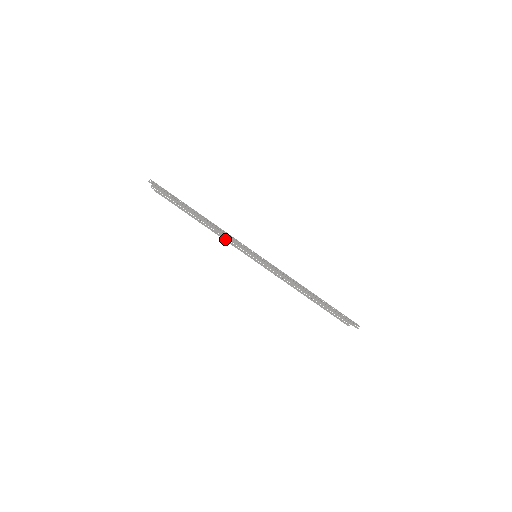
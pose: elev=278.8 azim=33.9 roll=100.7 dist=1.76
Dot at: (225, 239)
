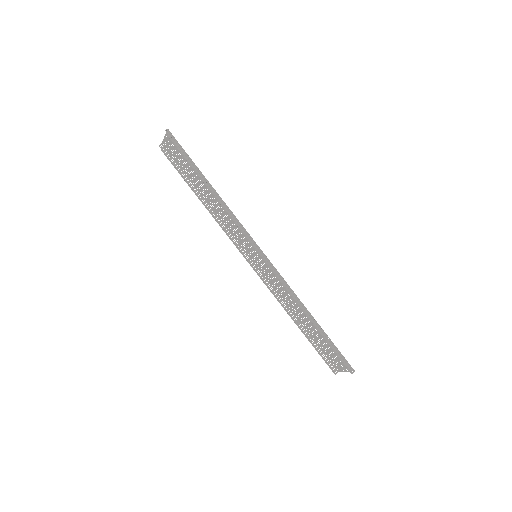
Dot at: (224, 229)
